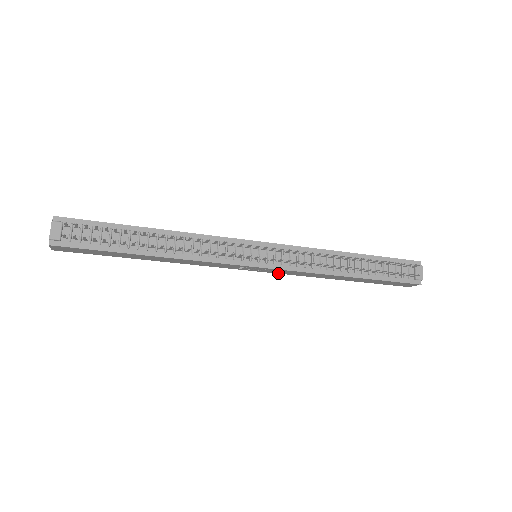
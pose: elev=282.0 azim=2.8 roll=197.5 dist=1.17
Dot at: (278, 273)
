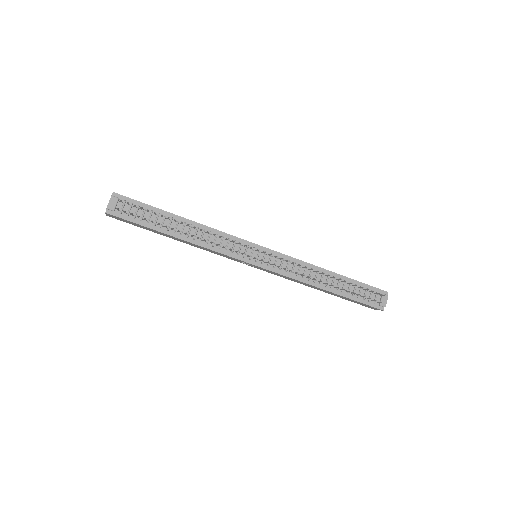
Dot at: (271, 273)
